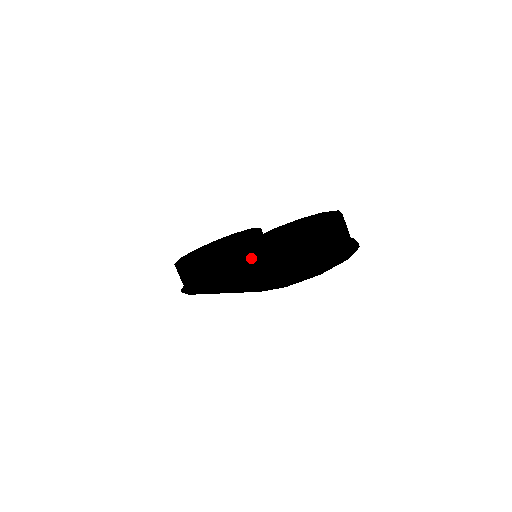
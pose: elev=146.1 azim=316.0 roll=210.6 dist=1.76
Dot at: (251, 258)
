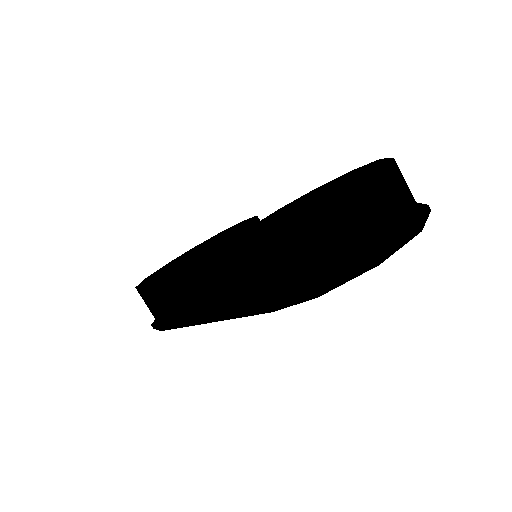
Dot at: (247, 254)
